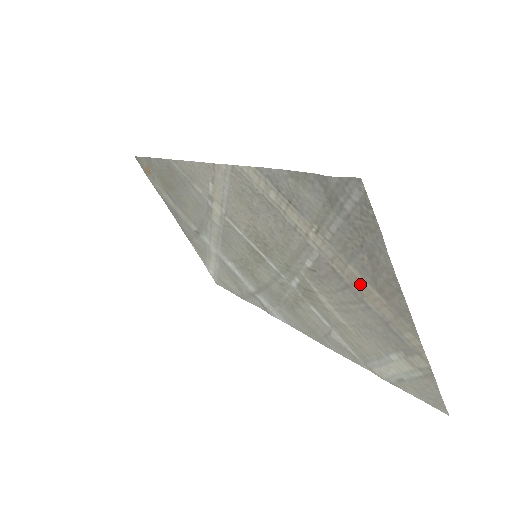
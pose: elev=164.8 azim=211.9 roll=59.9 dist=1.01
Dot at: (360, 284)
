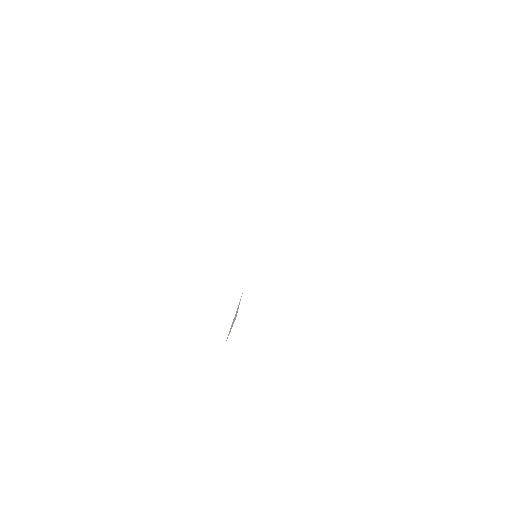
Dot at: occluded
